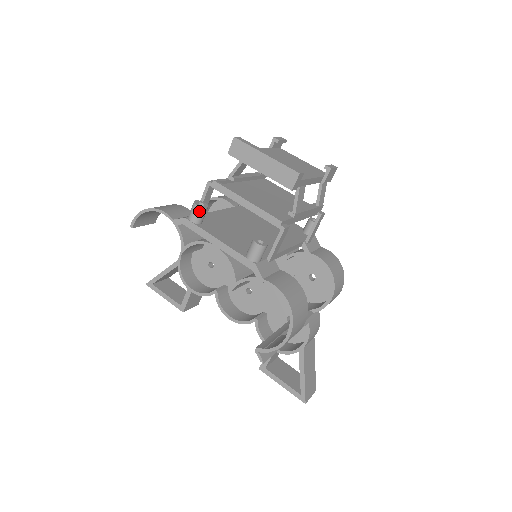
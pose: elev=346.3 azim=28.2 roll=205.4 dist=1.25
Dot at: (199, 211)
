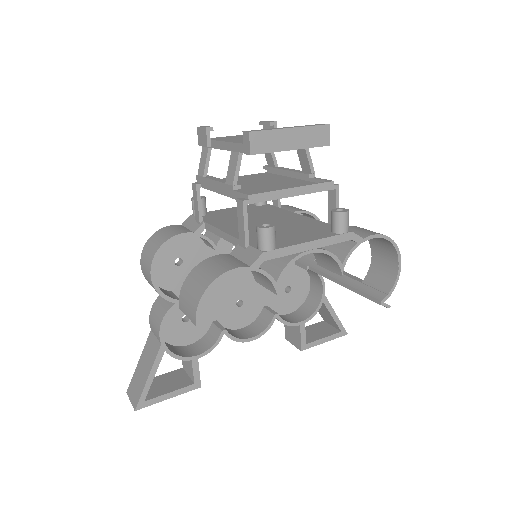
Dot at: (274, 232)
